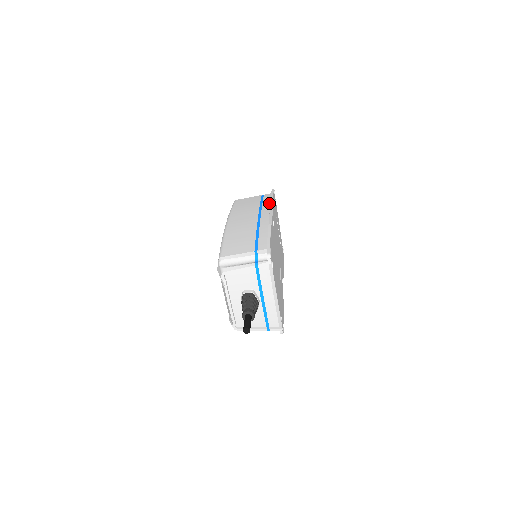
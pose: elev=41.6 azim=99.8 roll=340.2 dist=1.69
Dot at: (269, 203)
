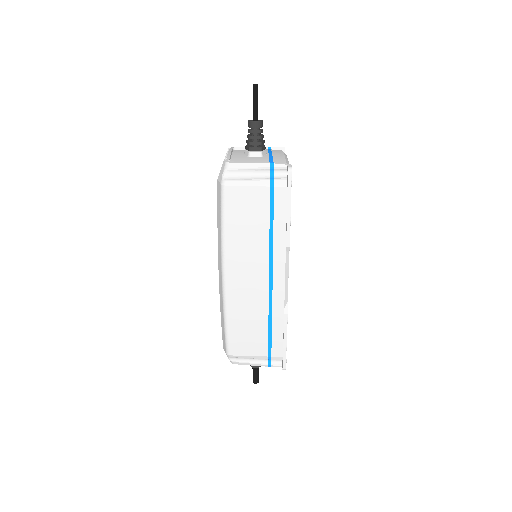
Dot at: (284, 239)
